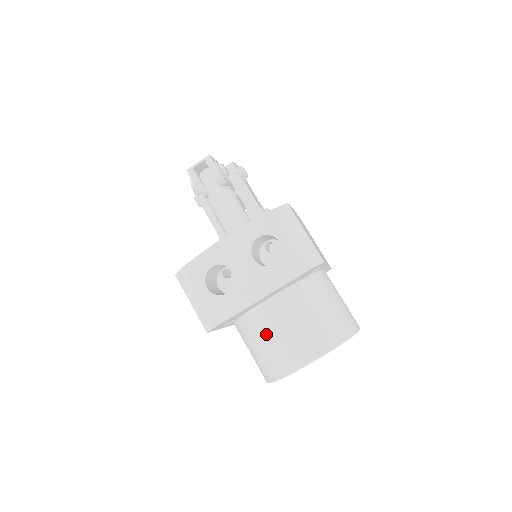
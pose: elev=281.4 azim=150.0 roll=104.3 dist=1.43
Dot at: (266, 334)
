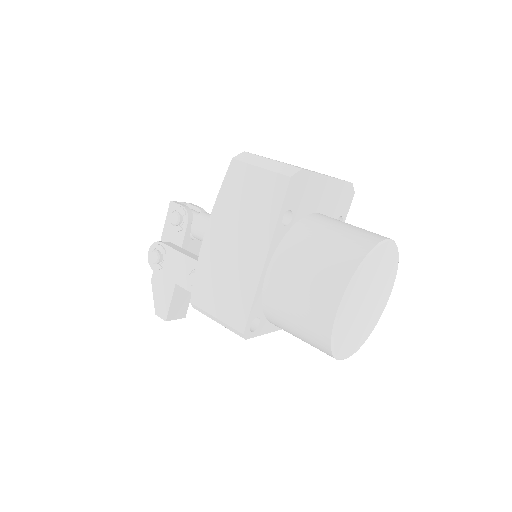
Dot at: (332, 226)
